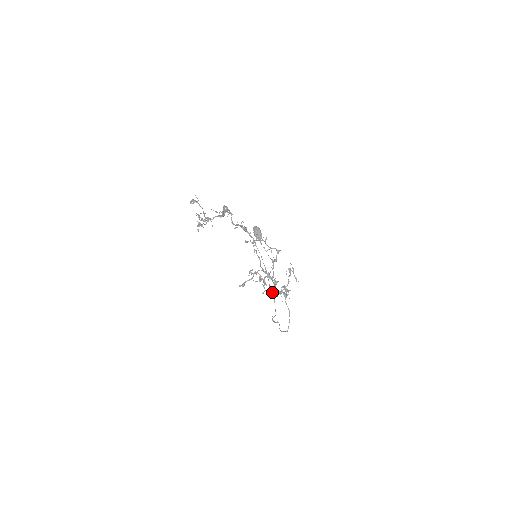
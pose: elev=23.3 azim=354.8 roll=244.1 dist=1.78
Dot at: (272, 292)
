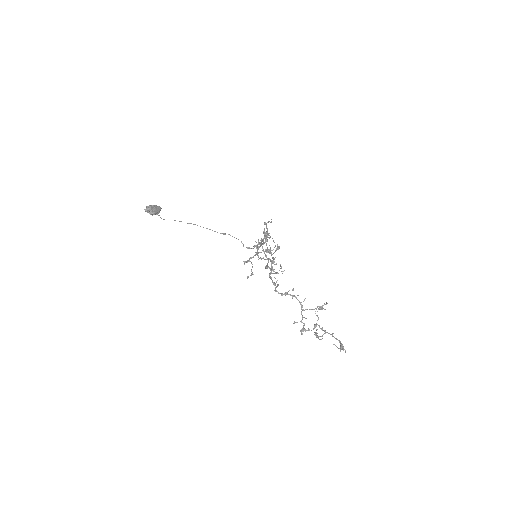
Dot at: occluded
